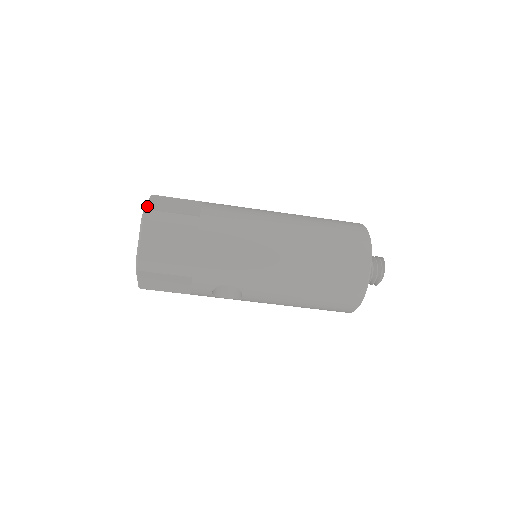
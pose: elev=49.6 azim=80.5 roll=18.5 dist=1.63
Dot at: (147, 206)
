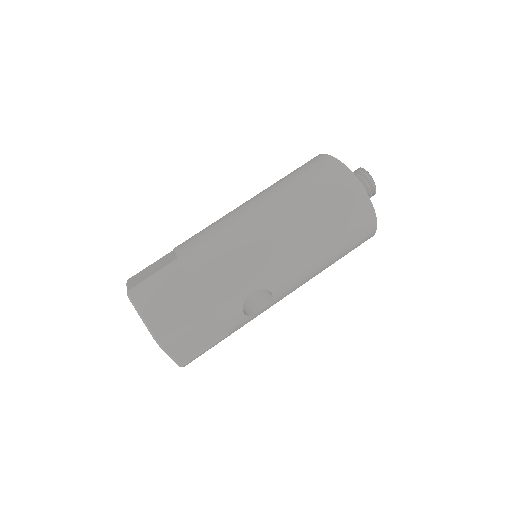
Dot at: (127, 288)
